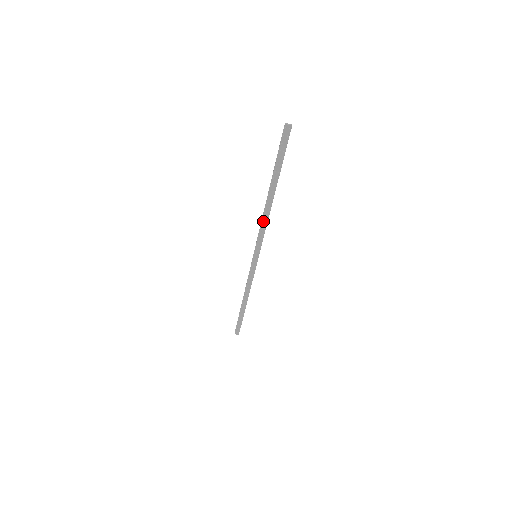
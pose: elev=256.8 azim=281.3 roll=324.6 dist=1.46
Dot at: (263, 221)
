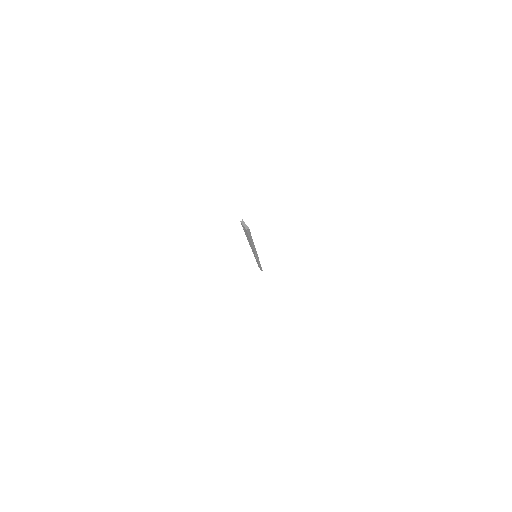
Dot at: occluded
